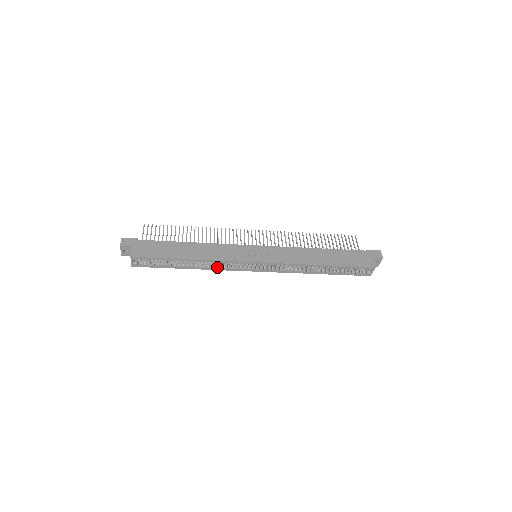
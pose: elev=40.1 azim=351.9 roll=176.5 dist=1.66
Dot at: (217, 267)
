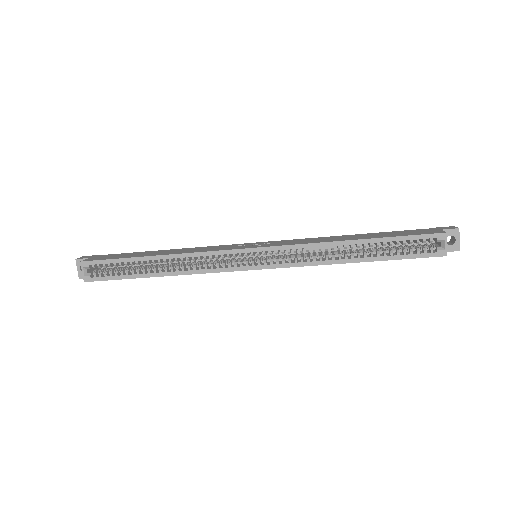
Dot at: (196, 269)
